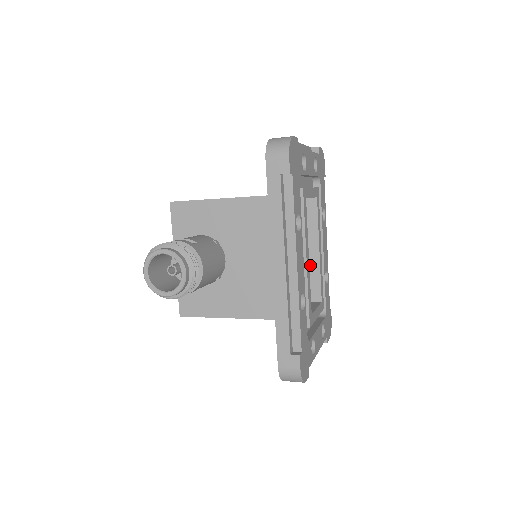
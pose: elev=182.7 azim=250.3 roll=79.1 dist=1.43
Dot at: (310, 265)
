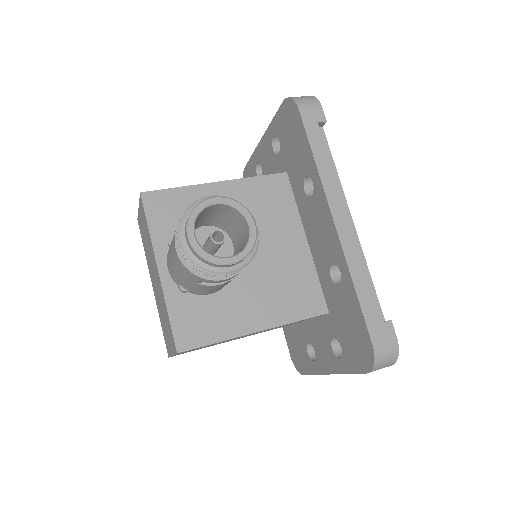
Dot at: occluded
